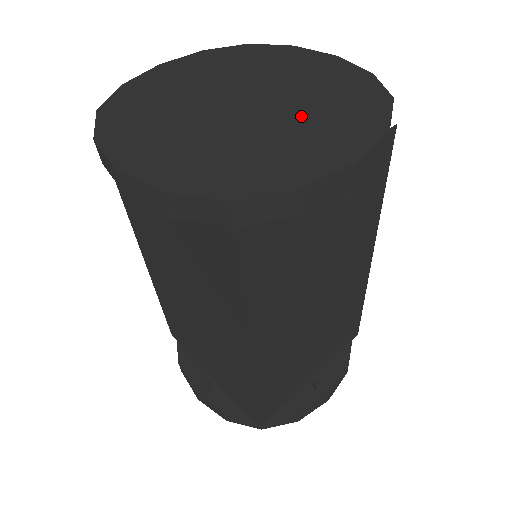
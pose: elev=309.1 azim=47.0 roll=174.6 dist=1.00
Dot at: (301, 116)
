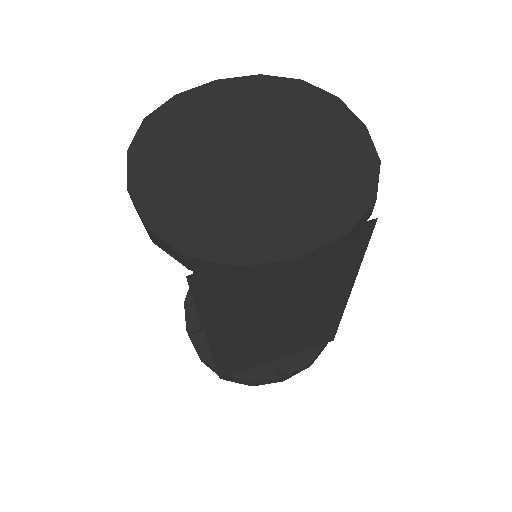
Dot at: (288, 190)
